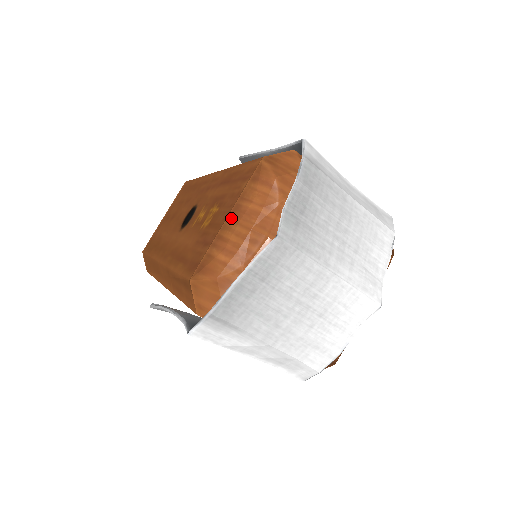
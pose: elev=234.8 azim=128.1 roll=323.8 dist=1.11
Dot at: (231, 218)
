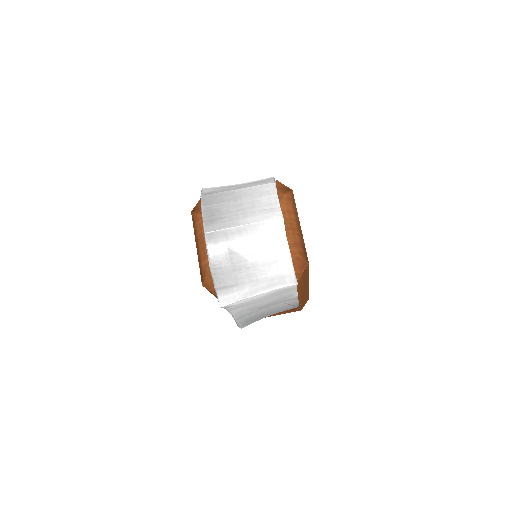
Dot at: (197, 246)
